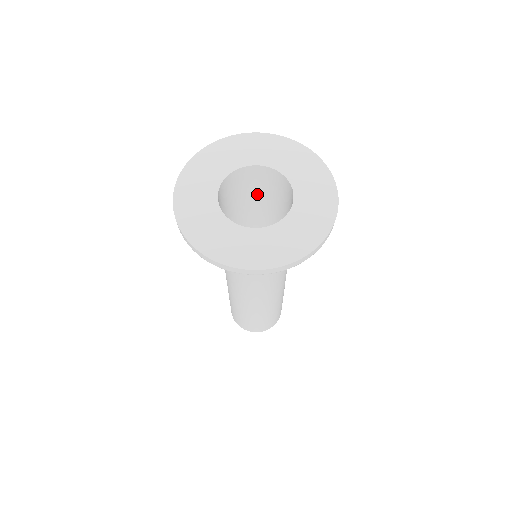
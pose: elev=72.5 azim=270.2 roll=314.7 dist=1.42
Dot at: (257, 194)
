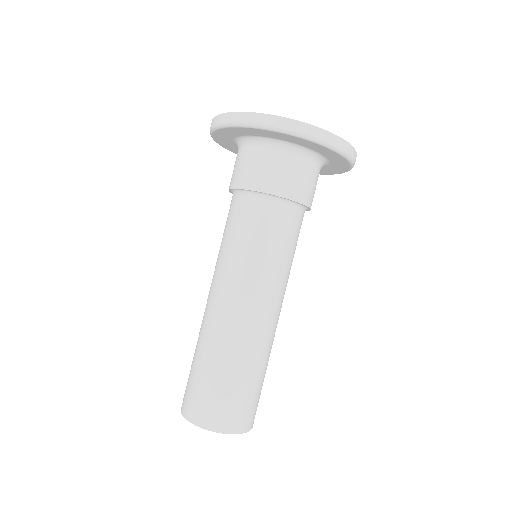
Dot at: occluded
